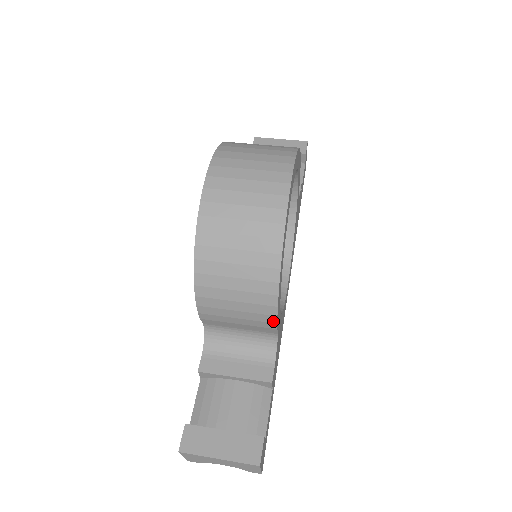
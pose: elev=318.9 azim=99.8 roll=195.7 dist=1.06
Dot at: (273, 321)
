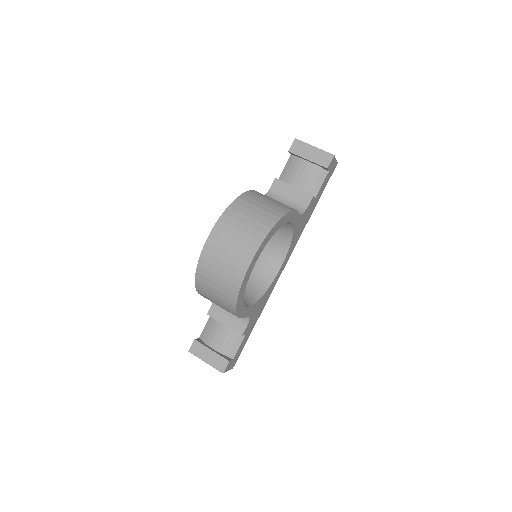
Dot at: occluded
